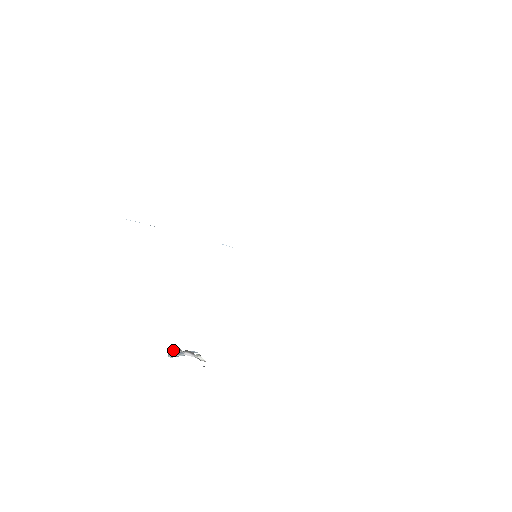
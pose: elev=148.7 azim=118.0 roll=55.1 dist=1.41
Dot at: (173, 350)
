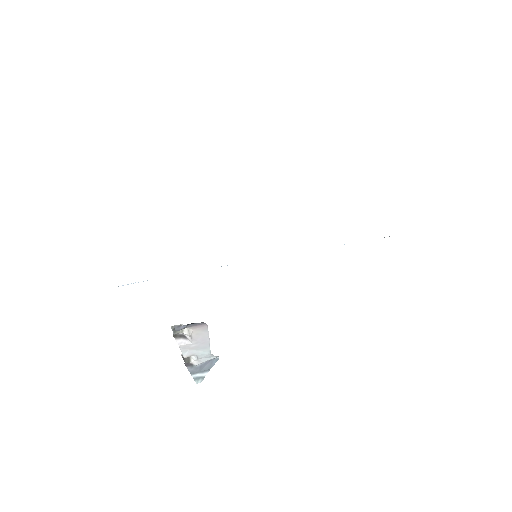
Dot at: (185, 363)
